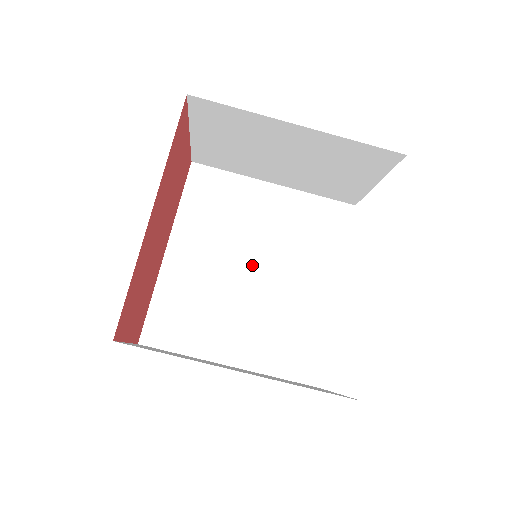
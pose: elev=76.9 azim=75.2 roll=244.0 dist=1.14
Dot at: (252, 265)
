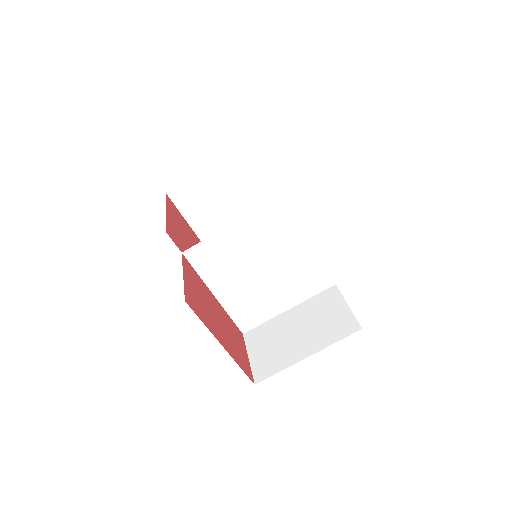
Dot at: (260, 268)
